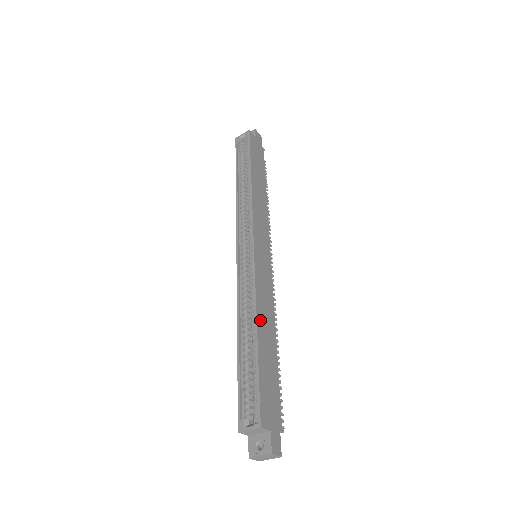
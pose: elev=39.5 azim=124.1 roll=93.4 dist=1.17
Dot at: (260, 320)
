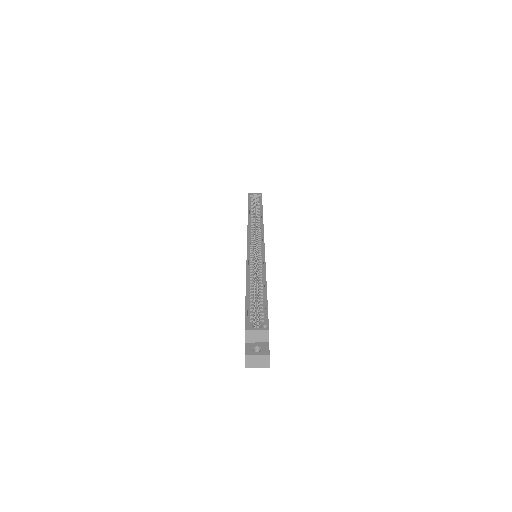
Dot at: occluded
